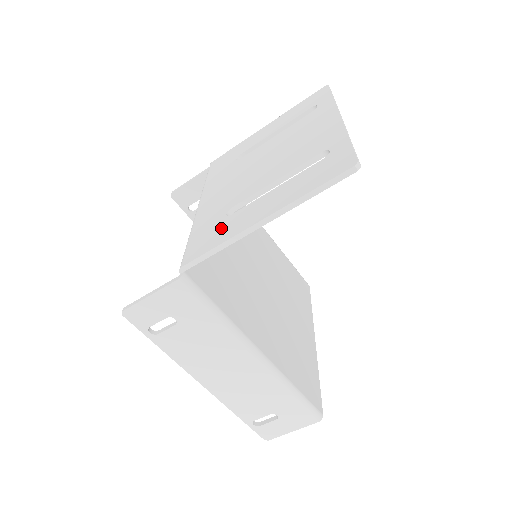
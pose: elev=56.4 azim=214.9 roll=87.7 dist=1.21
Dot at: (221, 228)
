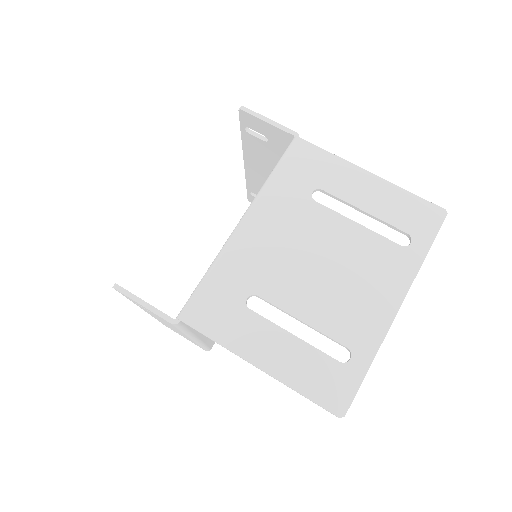
Dot at: (232, 317)
